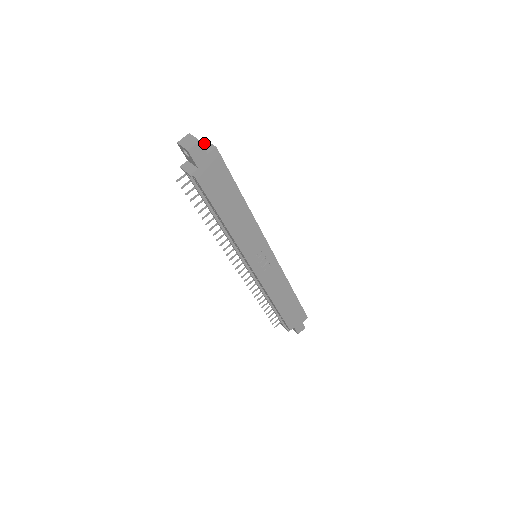
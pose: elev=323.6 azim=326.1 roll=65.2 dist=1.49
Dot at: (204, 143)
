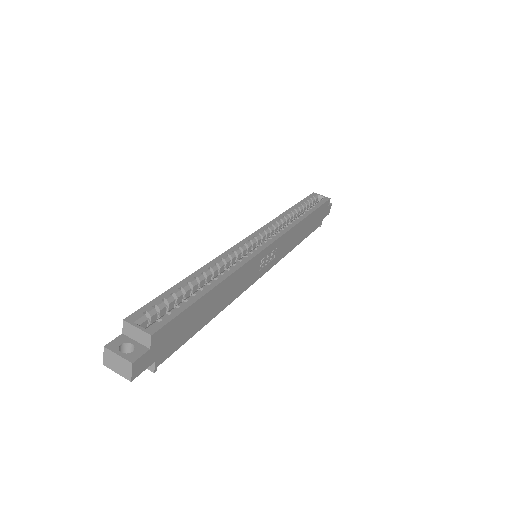
Dot at: (128, 329)
